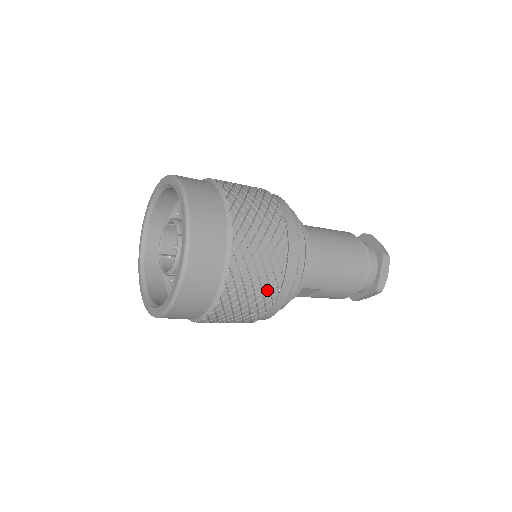
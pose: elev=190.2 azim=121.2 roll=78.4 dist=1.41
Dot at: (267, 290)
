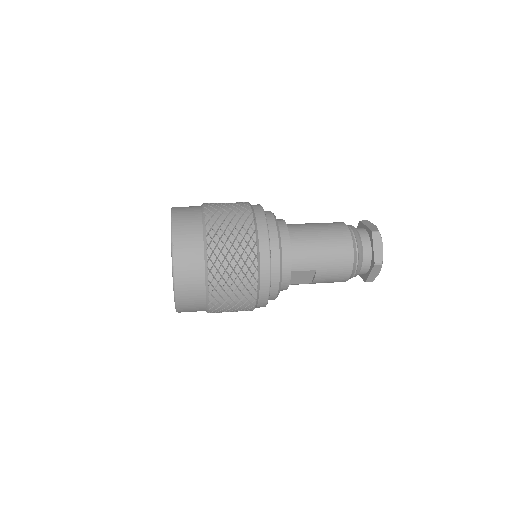
Dot at: (246, 270)
